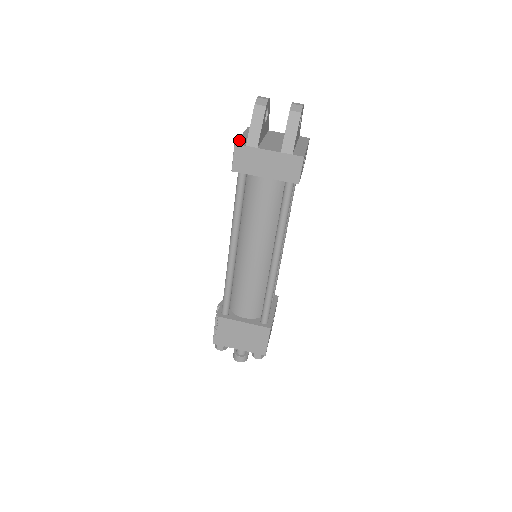
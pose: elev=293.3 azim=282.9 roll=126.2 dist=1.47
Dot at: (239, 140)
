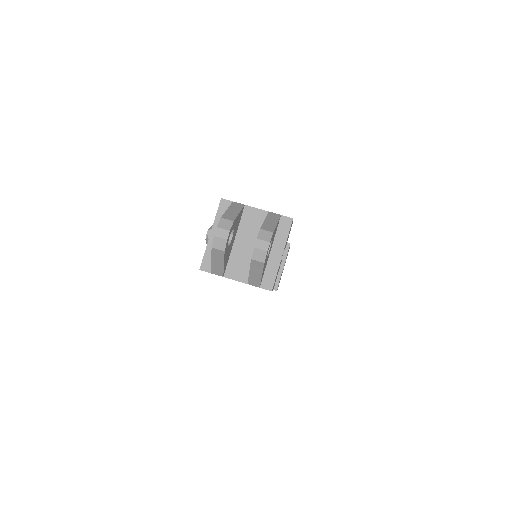
Dot at: (205, 257)
